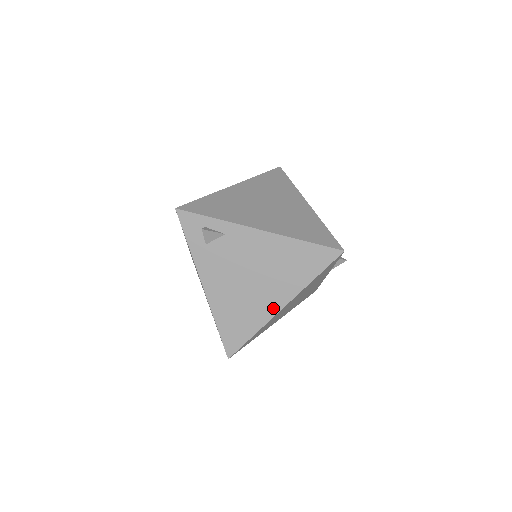
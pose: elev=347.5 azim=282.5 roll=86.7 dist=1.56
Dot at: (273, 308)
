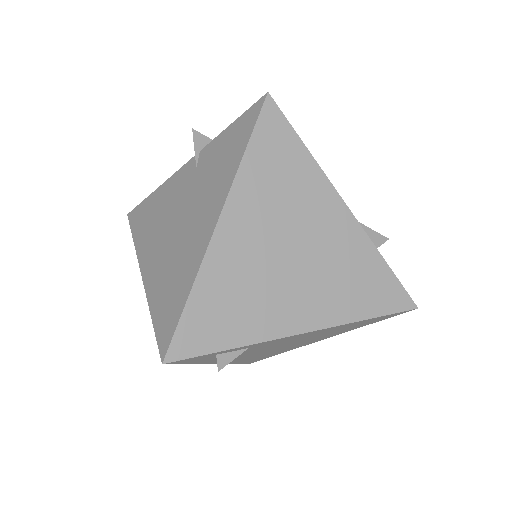
Dot at: (307, 344)
